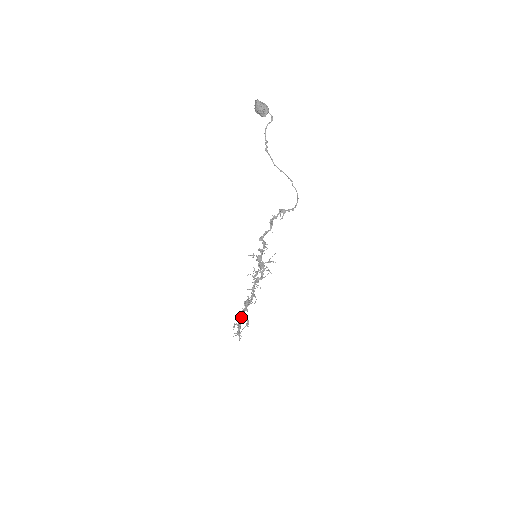
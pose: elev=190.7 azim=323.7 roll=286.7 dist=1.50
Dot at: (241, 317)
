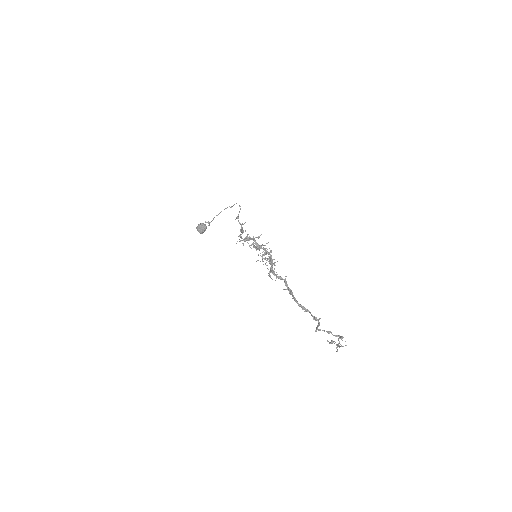
Dot at: (272, 271)
